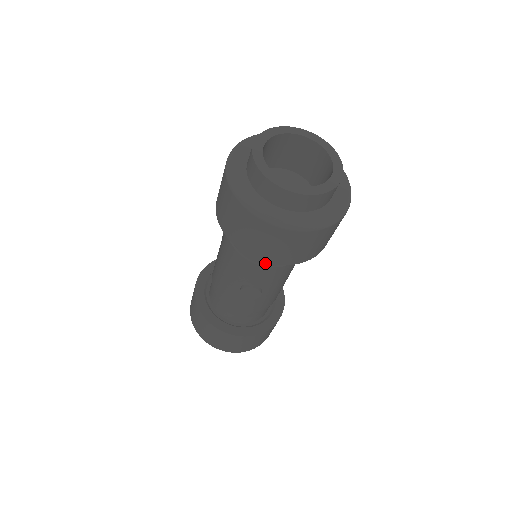
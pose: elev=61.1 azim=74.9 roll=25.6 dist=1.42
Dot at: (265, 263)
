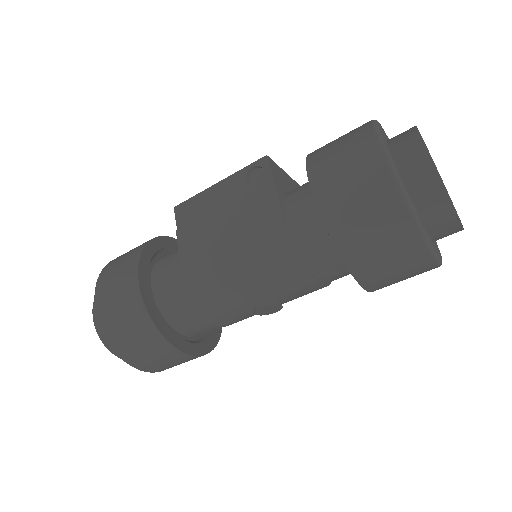
Dot at: (325, 281)
